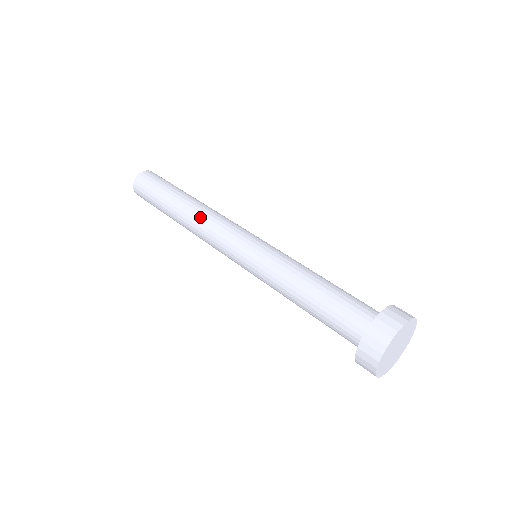
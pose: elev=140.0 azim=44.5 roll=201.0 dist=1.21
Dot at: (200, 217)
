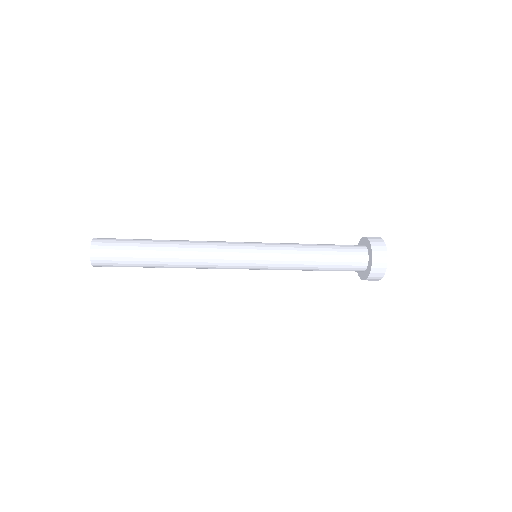
Dot at: (196, 241)
